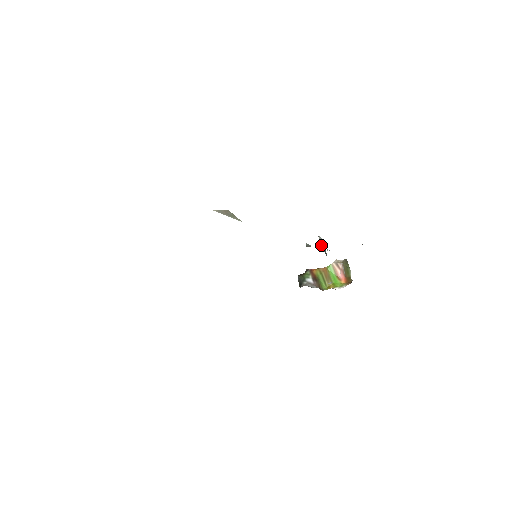
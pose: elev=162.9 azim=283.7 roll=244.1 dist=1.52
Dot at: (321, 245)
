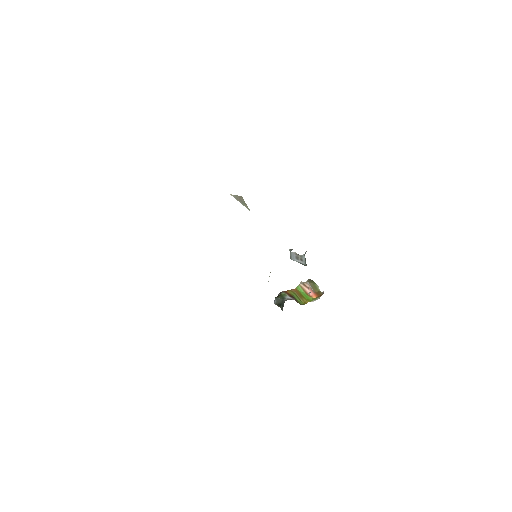
Dot at: (294, 259)
